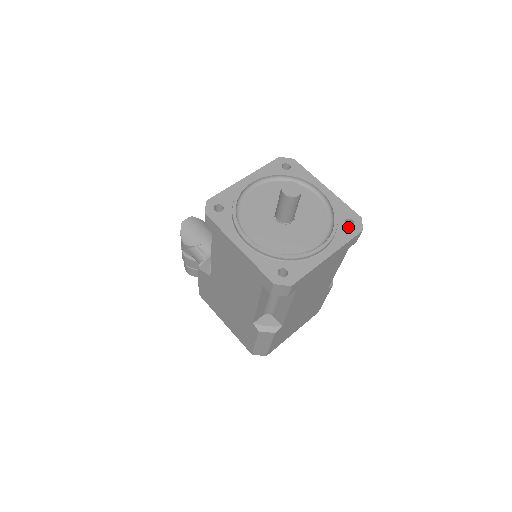
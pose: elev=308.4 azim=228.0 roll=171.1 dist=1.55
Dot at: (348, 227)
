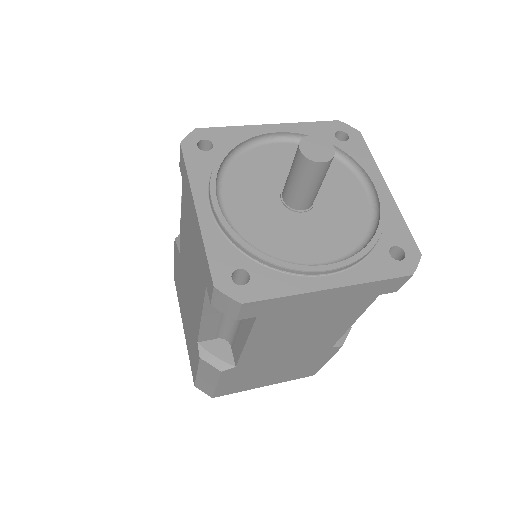
Dot at: (391, 258)
